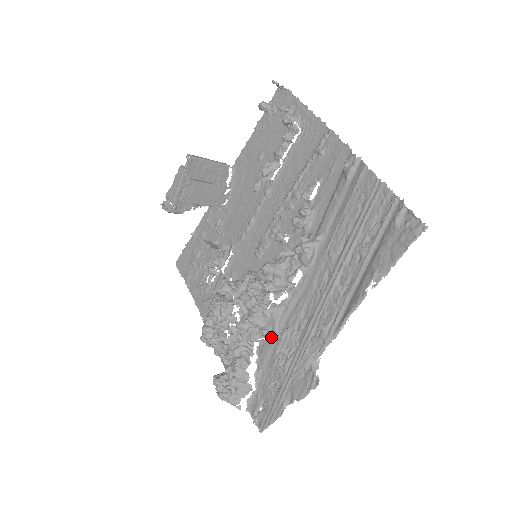
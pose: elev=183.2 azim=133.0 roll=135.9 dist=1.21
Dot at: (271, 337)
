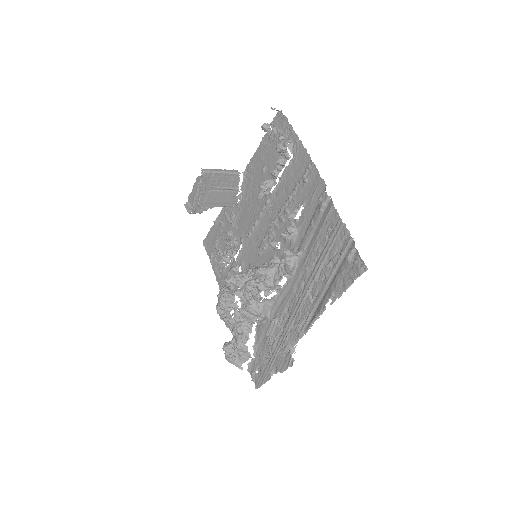
Dot at: (265, 321)
